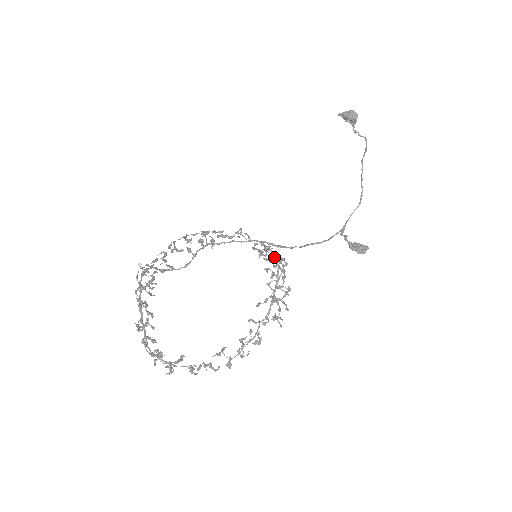
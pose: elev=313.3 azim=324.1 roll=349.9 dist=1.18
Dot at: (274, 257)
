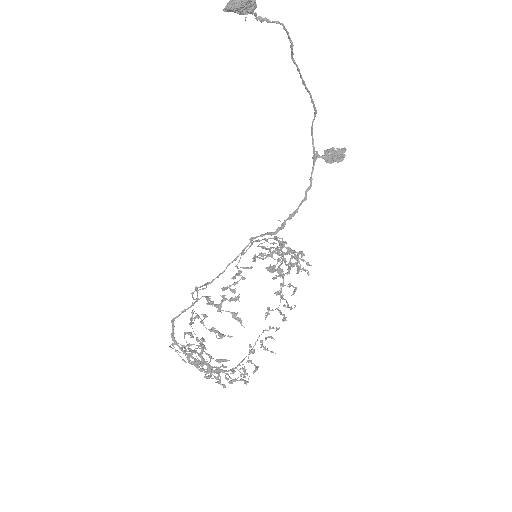
Dot at: occluded
